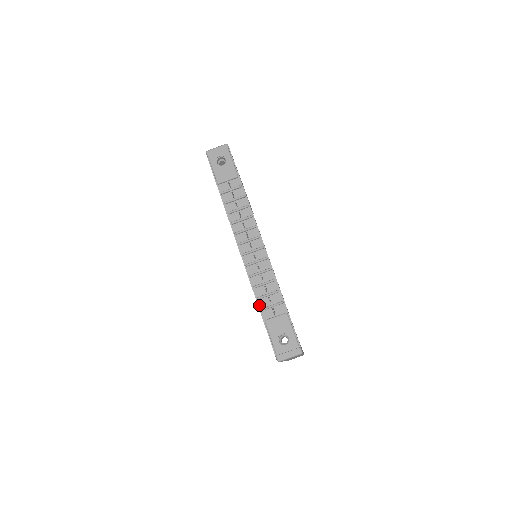
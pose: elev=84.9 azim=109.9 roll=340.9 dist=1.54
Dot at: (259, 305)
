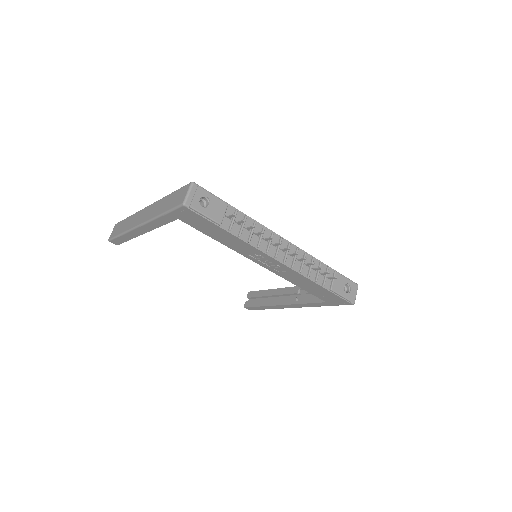
Dot at: (319, 284)
